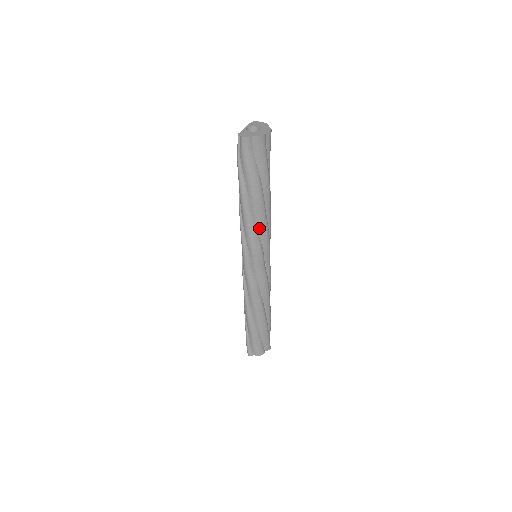
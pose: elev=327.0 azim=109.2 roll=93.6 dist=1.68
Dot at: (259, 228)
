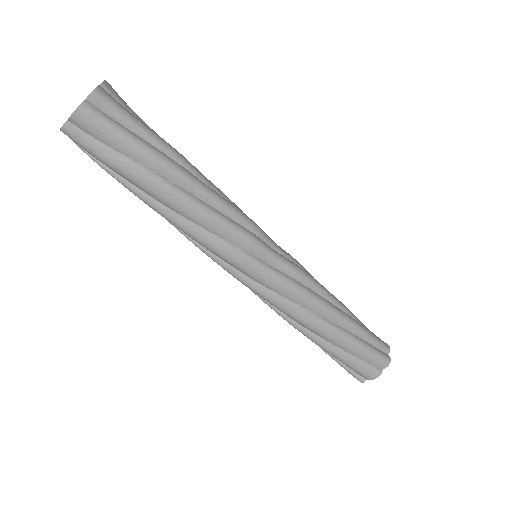
Dot at: (204, 226)
